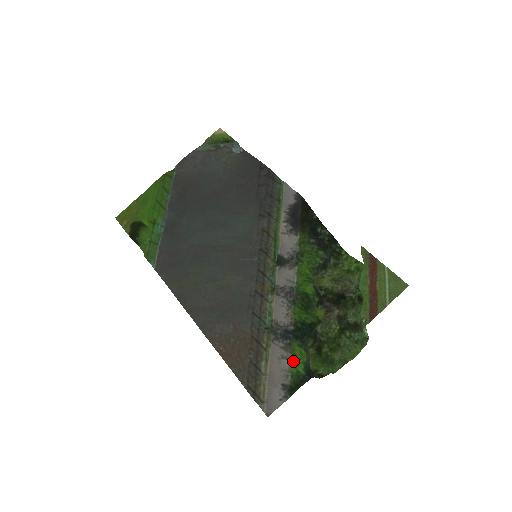
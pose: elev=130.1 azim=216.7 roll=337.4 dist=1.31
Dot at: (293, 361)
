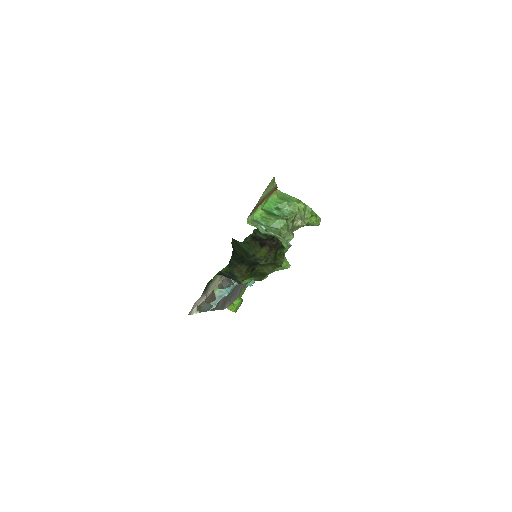
Dot at: occluded
